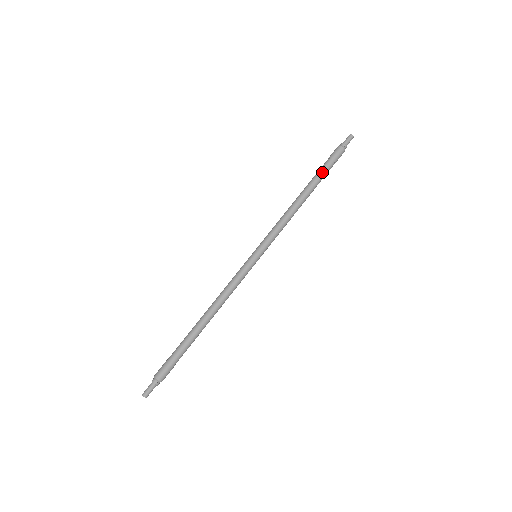
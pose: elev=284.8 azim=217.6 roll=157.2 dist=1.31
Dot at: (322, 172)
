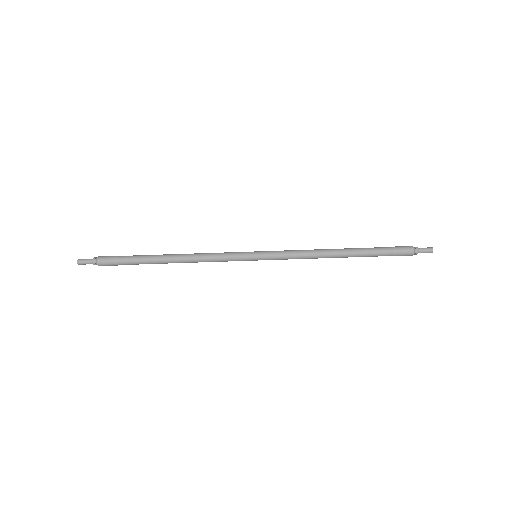
Dot at: (375, 250)
